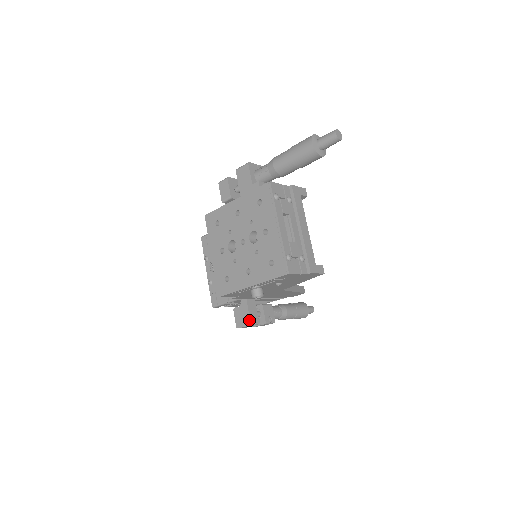
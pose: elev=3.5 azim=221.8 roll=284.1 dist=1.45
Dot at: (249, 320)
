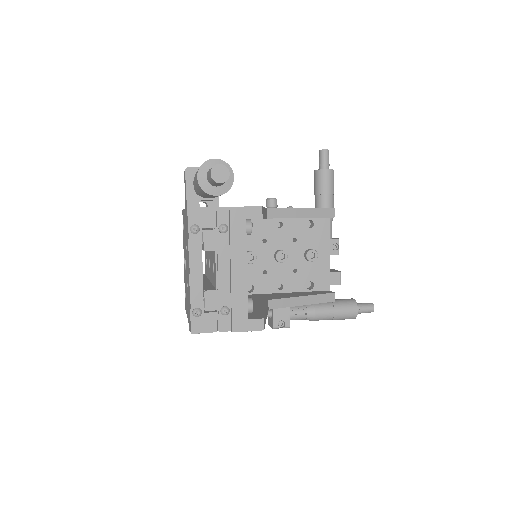
Dot at: occluded
